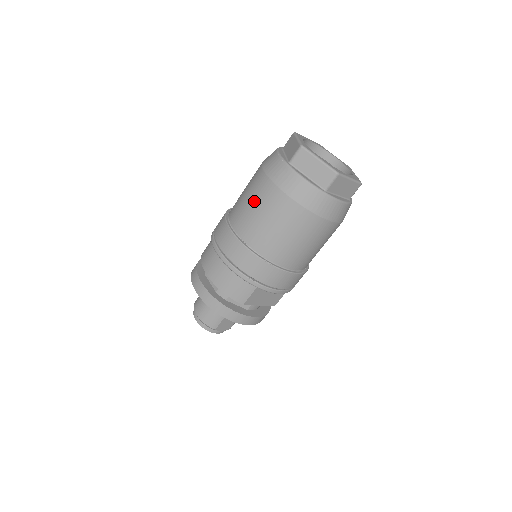
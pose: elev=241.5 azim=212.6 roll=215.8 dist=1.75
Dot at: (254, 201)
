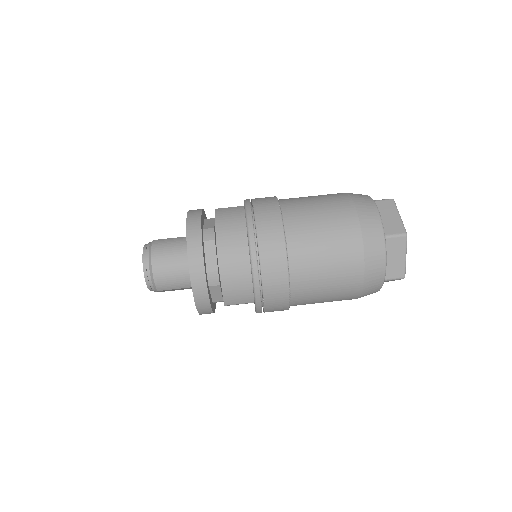
Dot at: (330, 239)
